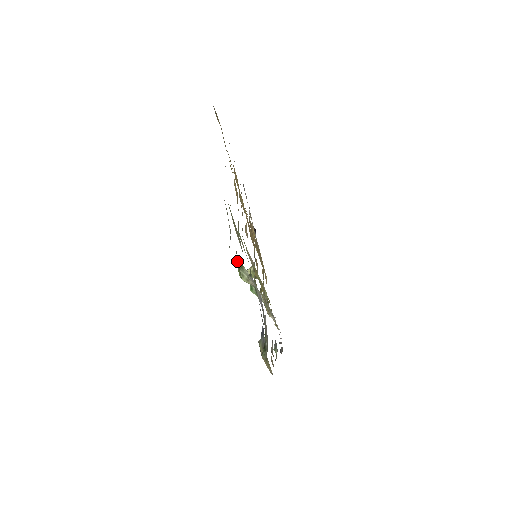
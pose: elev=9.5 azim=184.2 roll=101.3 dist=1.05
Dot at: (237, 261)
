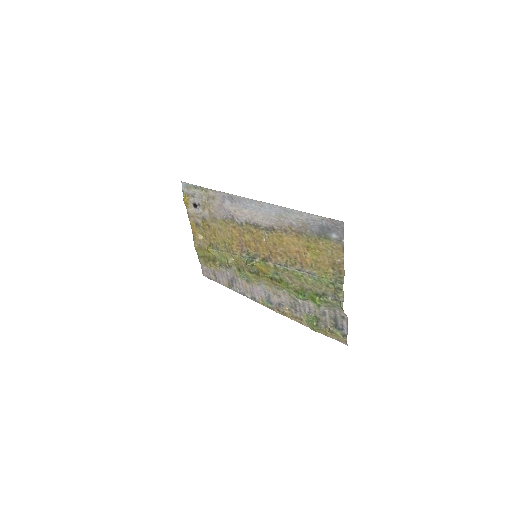
Dot at: (324, 300)
